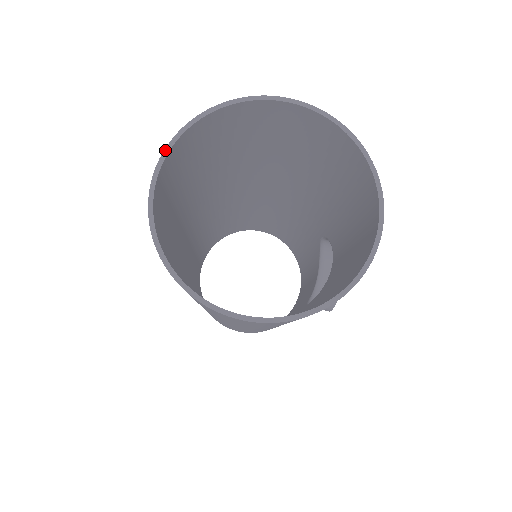
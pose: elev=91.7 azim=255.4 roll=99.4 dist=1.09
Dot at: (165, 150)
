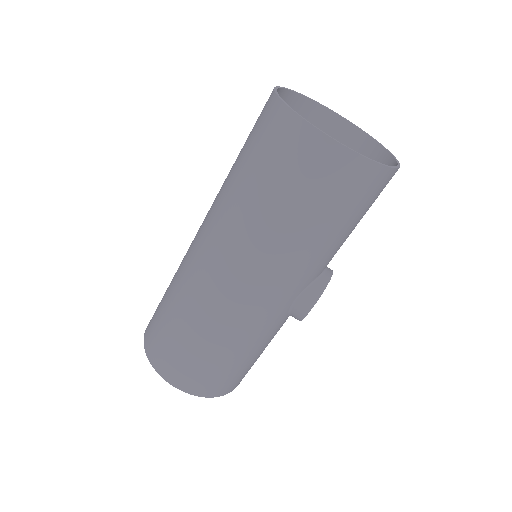
Dot at: (283, 87)
